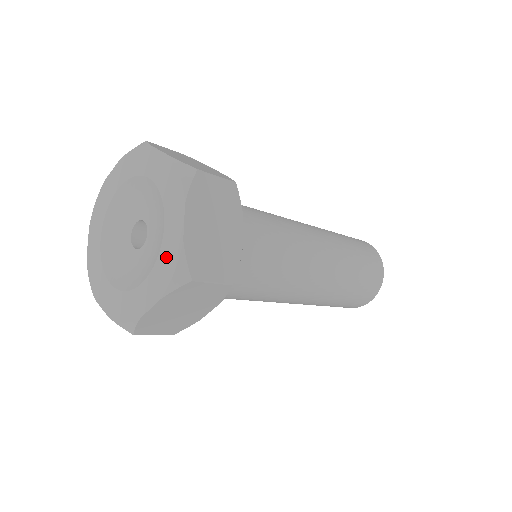
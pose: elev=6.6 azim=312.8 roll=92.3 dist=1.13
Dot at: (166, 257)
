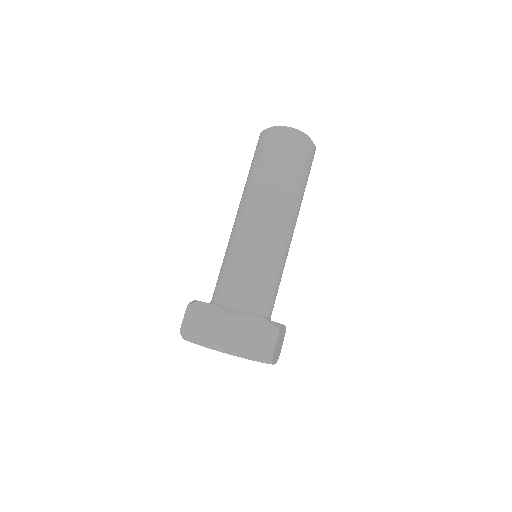
Dot at: occluded
